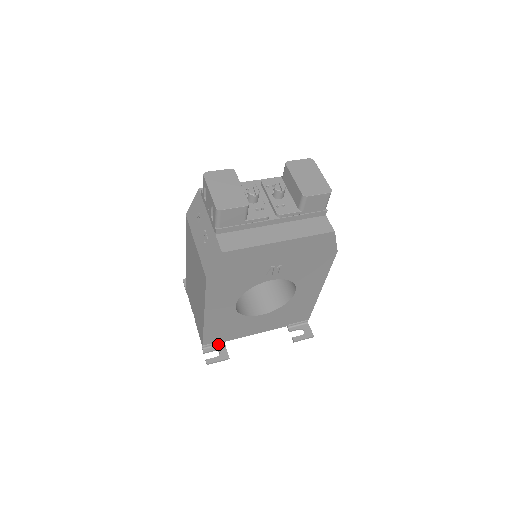
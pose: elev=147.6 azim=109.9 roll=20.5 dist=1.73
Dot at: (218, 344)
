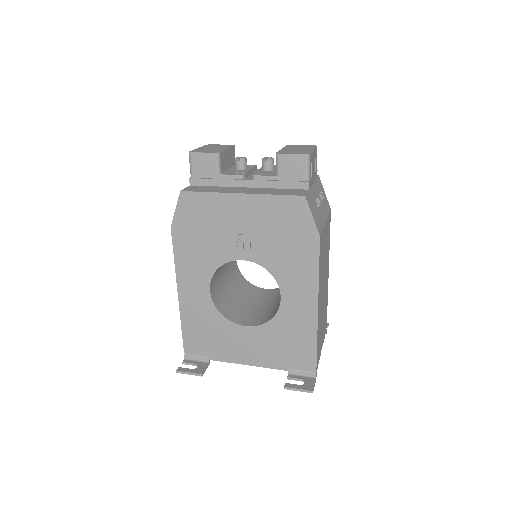
Dot at: (202, 360)
